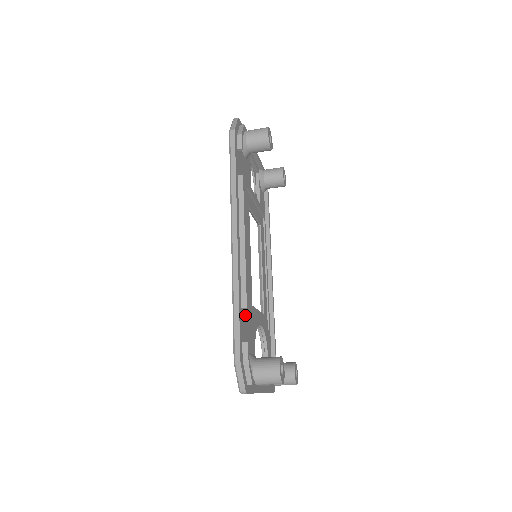
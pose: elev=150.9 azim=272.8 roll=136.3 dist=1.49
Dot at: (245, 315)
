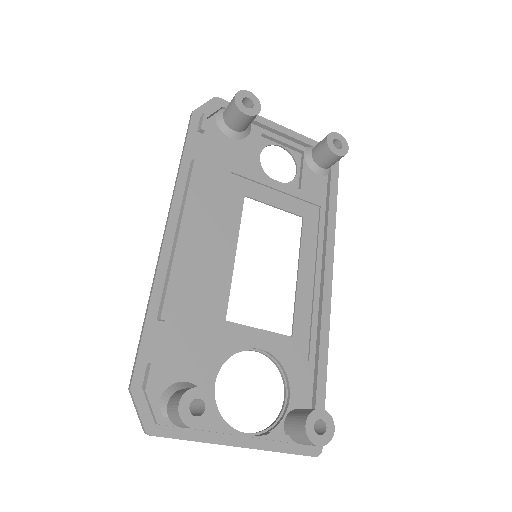
Dot at: (175, 330)
